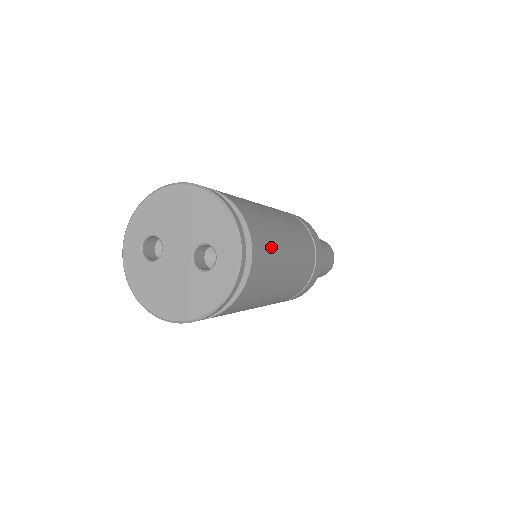
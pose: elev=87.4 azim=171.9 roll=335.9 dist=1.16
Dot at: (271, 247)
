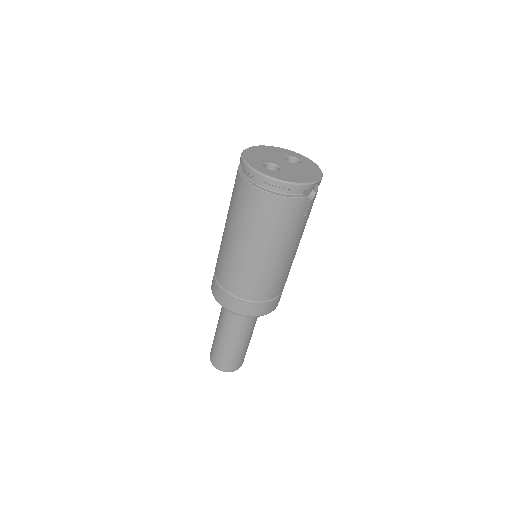
Dot at: occluded
